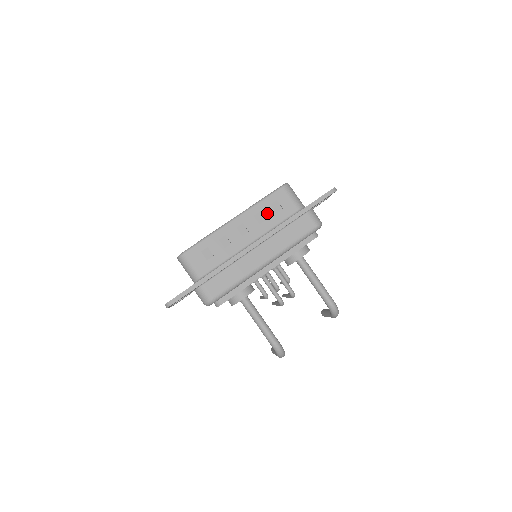
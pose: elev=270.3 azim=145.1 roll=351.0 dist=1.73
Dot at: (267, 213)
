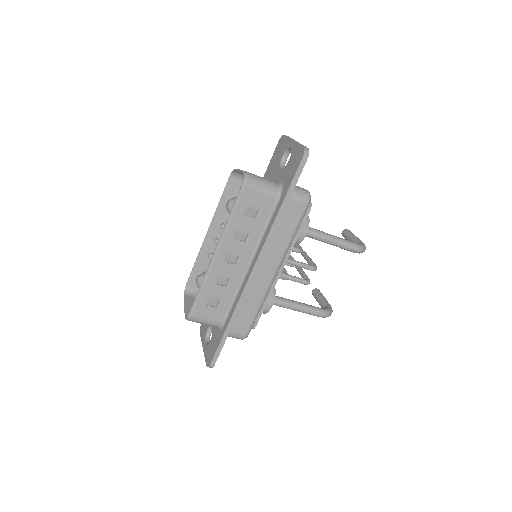
Dot at: (245, 226)
